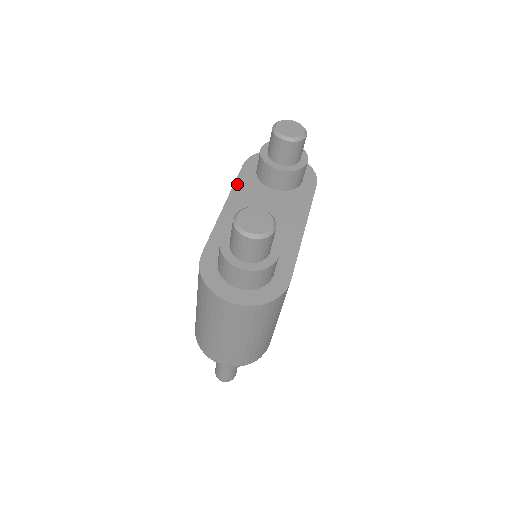
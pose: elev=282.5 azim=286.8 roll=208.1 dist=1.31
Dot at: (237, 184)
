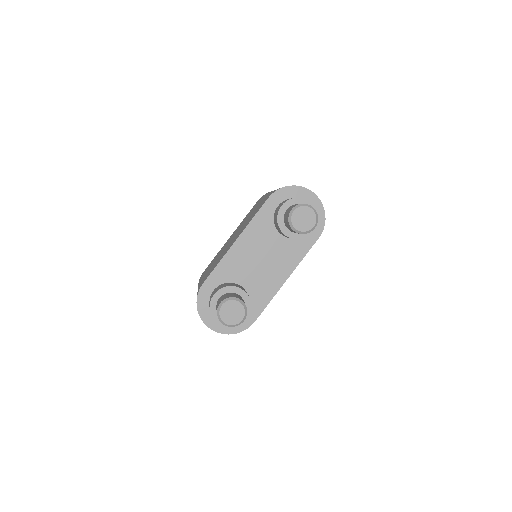
Dot at: (254, 221)
